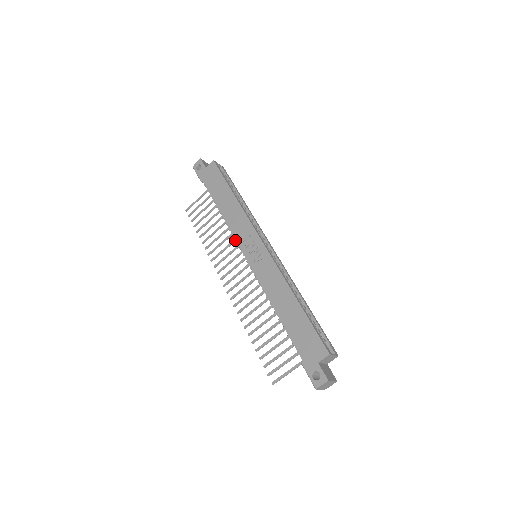
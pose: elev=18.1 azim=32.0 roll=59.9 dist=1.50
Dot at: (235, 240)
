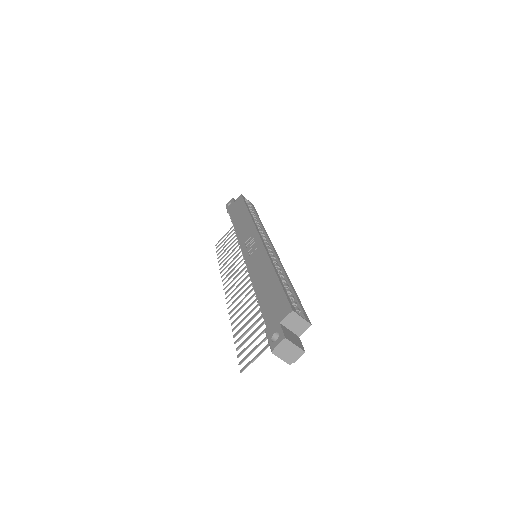
Dot at: occluded
